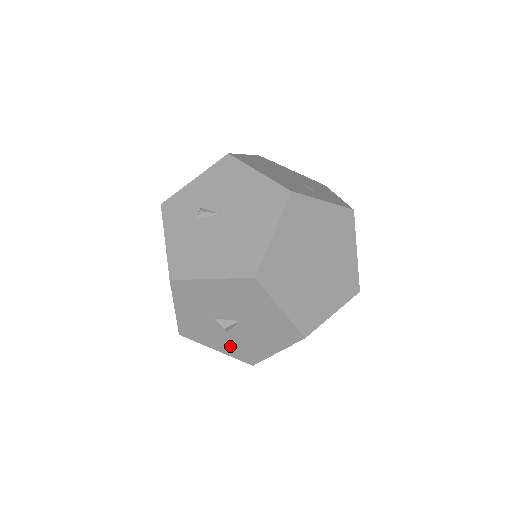
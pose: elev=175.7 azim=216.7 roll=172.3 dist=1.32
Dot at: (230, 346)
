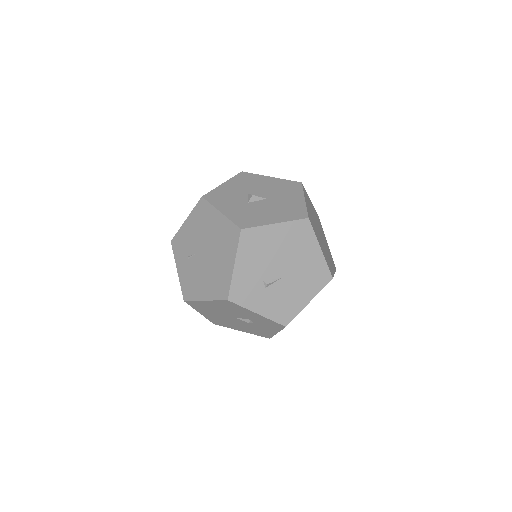
Dot at: (238, 212)
